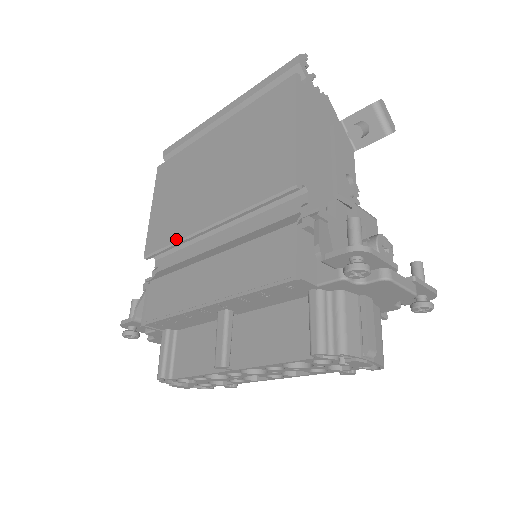
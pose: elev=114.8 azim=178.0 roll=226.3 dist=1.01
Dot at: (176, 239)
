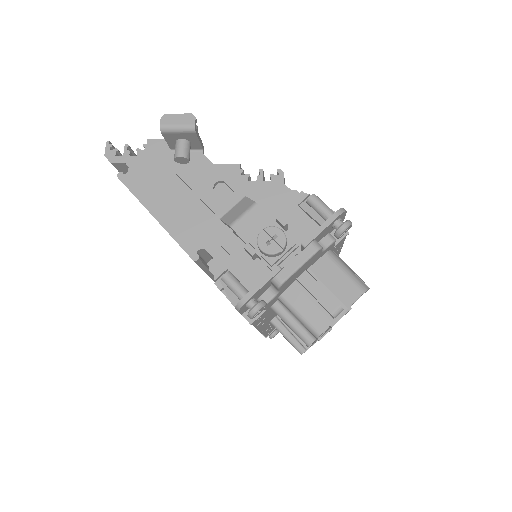
Dot at: occluded
